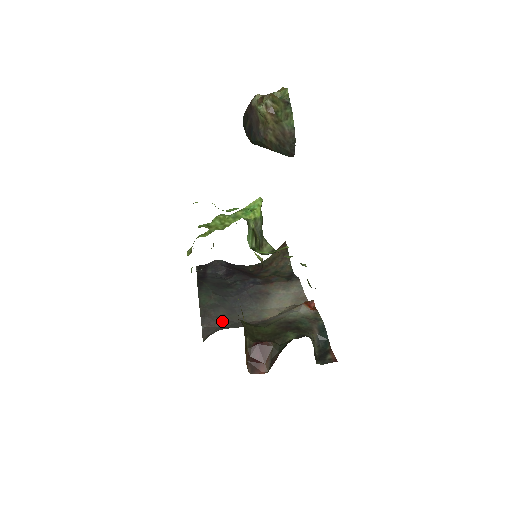
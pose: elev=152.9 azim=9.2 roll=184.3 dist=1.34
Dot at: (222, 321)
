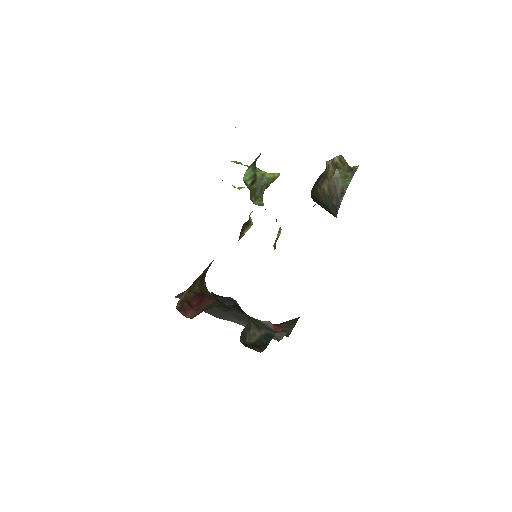
Dot at: occluded
